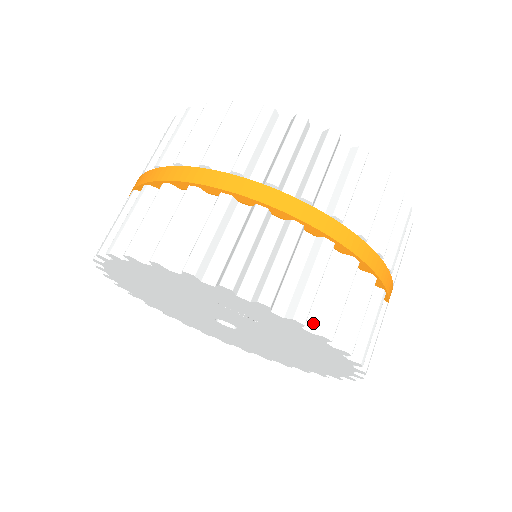
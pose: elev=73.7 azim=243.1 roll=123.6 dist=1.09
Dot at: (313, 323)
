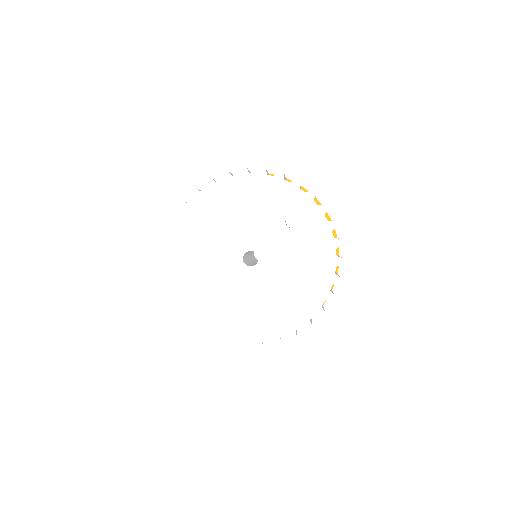
Dot at: (333, 237)
